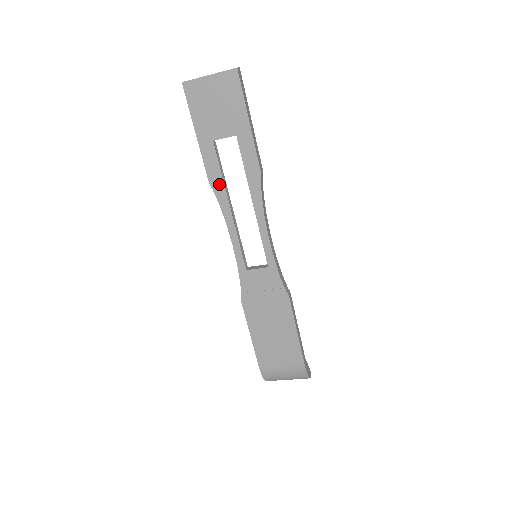
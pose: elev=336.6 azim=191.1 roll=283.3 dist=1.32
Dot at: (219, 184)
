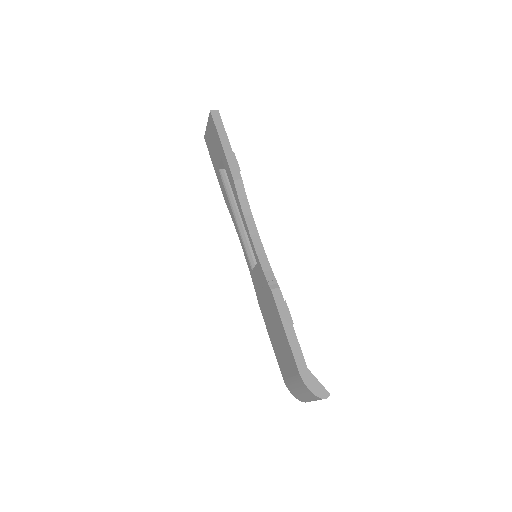
Dot at: (227, 200)
